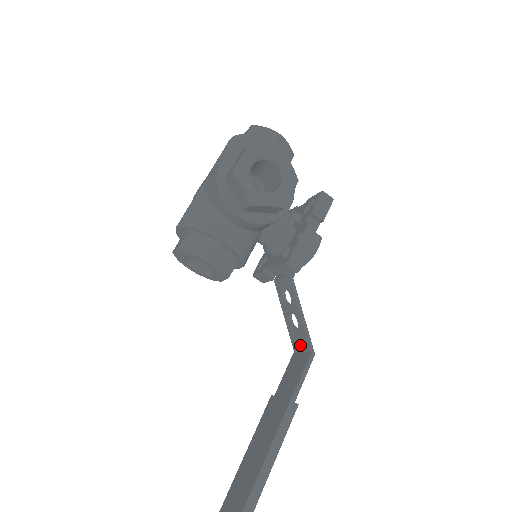
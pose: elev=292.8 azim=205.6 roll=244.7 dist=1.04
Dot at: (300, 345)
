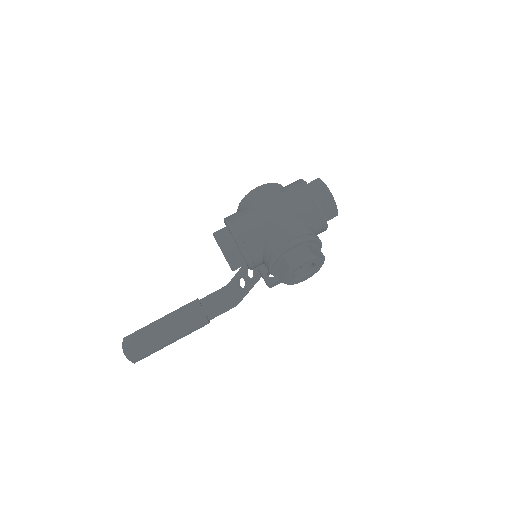
Dot at: (234, 292)
